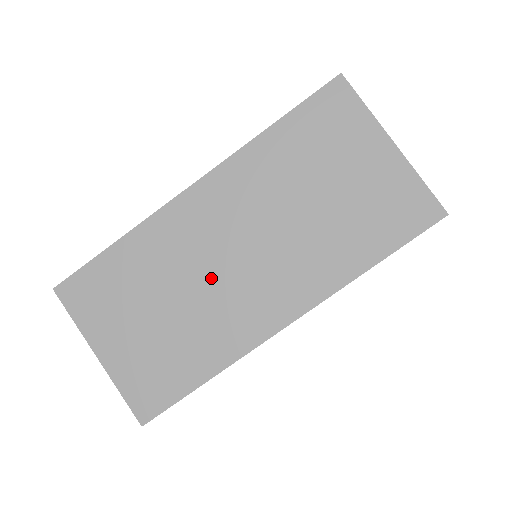
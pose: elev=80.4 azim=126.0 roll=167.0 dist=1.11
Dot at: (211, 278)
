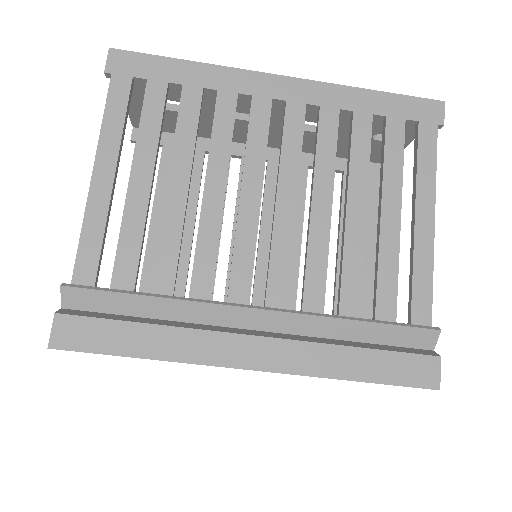
Dot at: occluded
